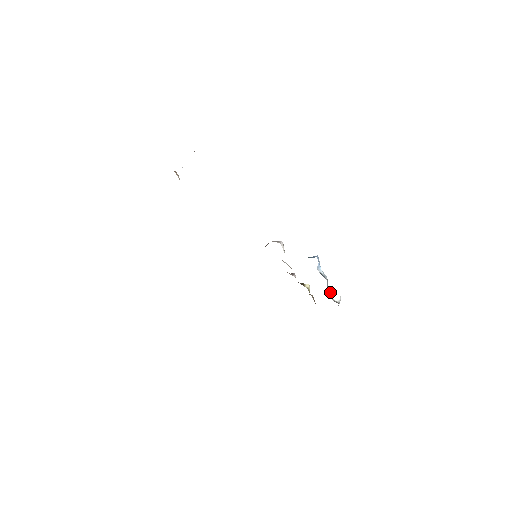
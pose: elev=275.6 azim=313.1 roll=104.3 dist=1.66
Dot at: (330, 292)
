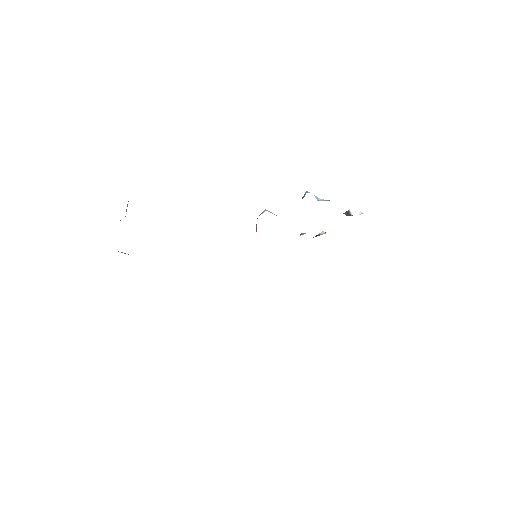
Dot at: (347, 213)
